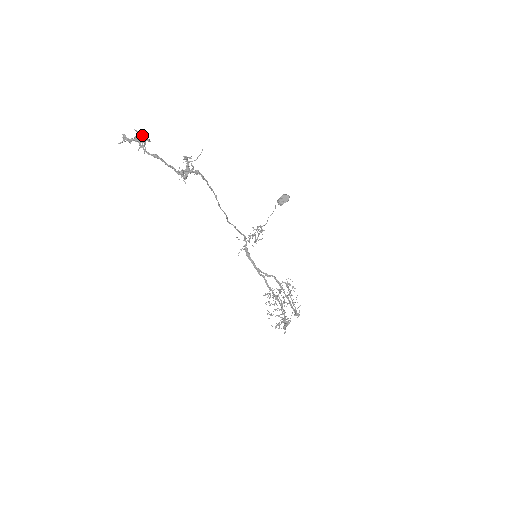
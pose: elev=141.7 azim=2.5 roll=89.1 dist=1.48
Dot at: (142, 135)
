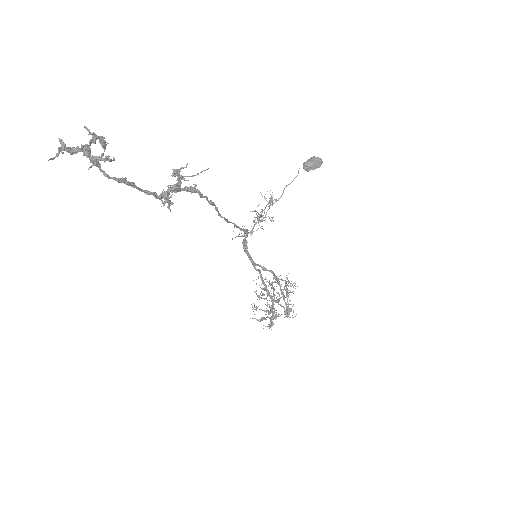
Dot at: (99, 137)
